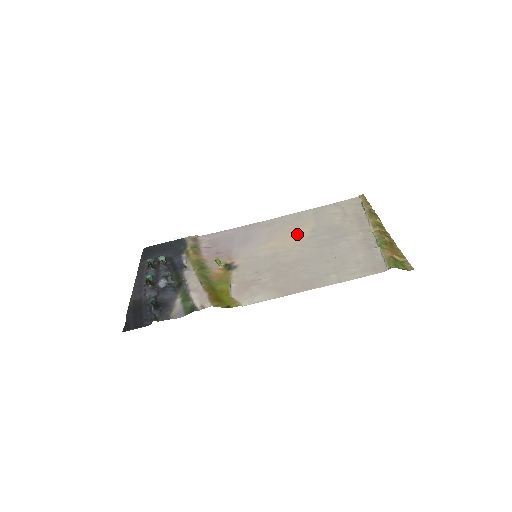
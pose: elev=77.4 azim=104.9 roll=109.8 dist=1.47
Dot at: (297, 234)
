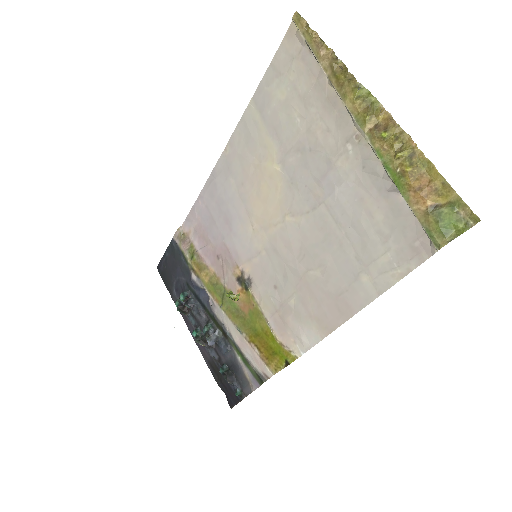
Dot at: (270, 184)
